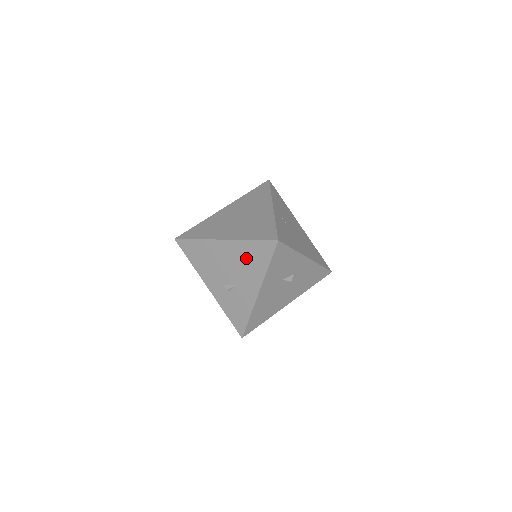
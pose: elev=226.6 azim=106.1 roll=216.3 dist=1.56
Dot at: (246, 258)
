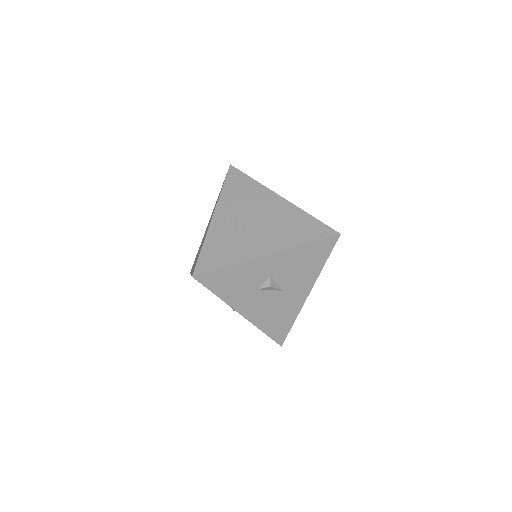
Dot at: occluded
